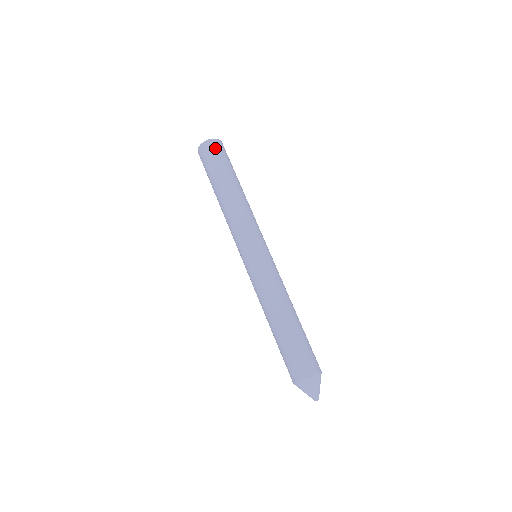
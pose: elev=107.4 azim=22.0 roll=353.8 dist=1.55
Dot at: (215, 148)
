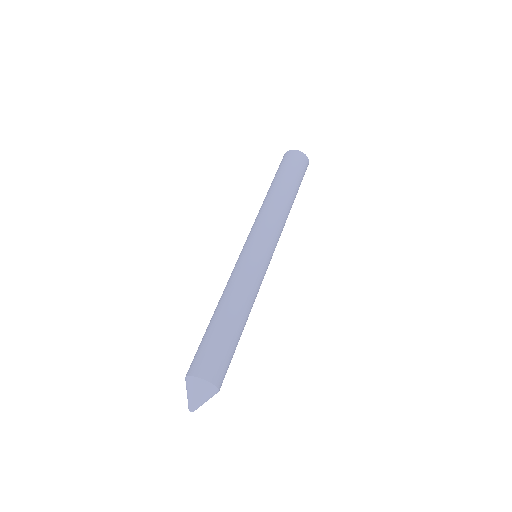
Dot at: (300, 160)
